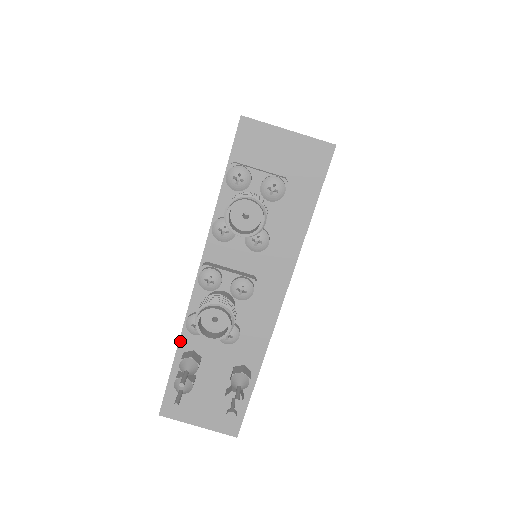
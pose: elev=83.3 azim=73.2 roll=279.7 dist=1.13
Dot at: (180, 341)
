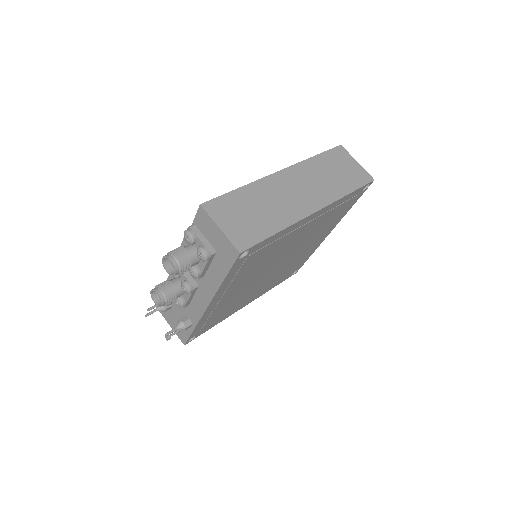
Dot at: occluded
